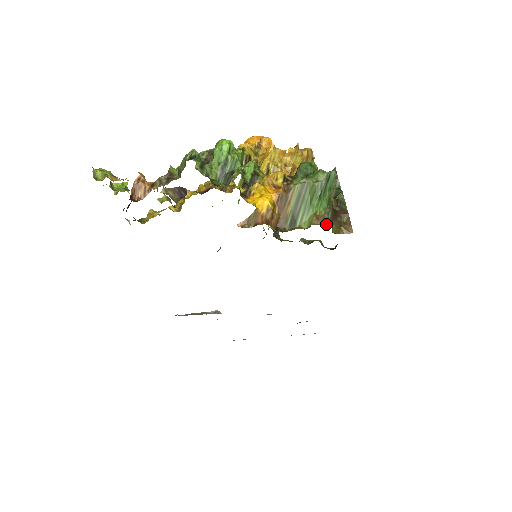
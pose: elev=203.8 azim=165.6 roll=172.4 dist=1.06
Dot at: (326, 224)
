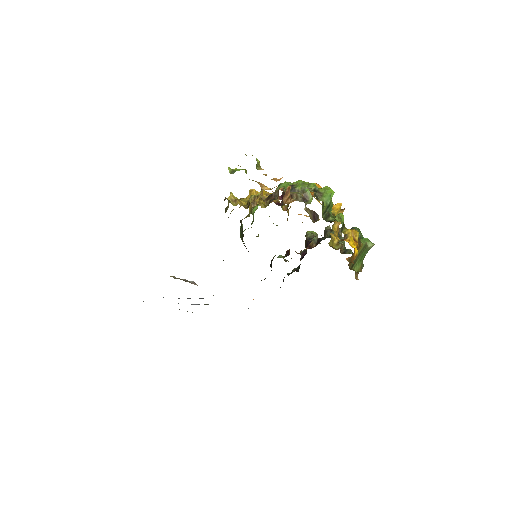
Dot at: occluded
